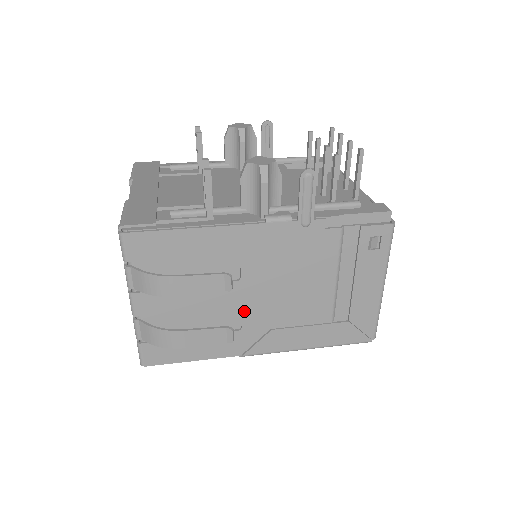
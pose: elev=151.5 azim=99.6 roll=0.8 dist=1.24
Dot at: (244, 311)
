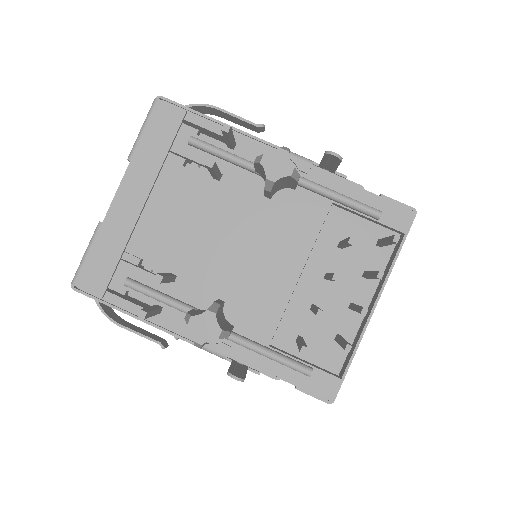
Dot at: occluded
